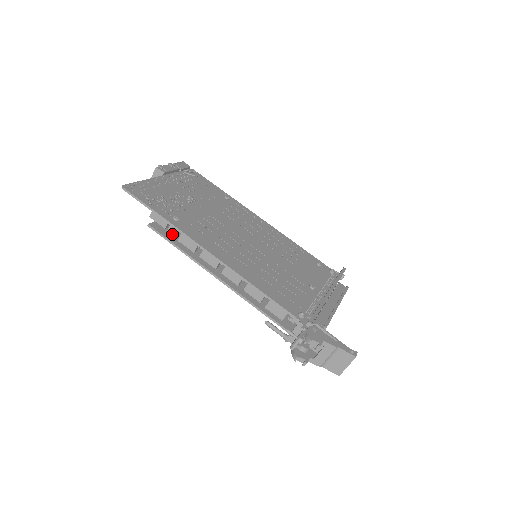
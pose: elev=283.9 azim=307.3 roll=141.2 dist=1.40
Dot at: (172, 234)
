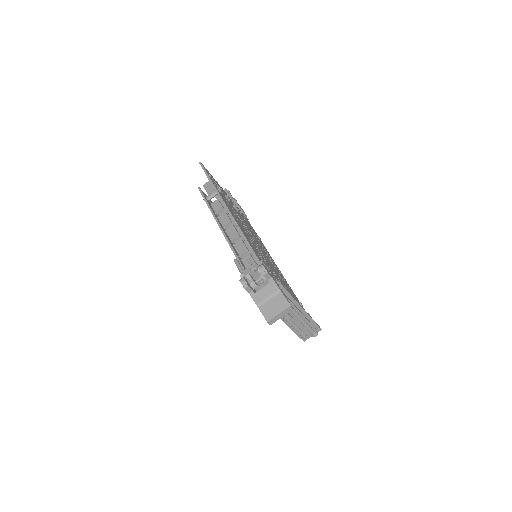
Dot at: (209, 202)
